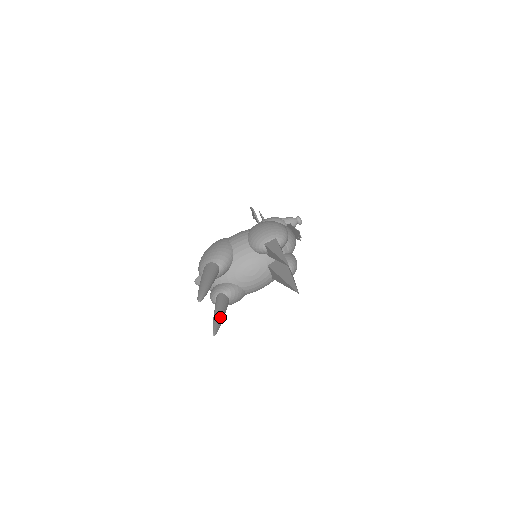
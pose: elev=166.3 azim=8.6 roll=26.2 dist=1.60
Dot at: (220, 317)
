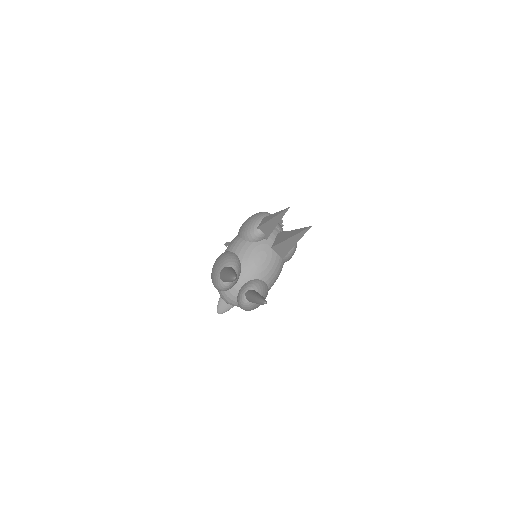
Dot at: (260, 295)
